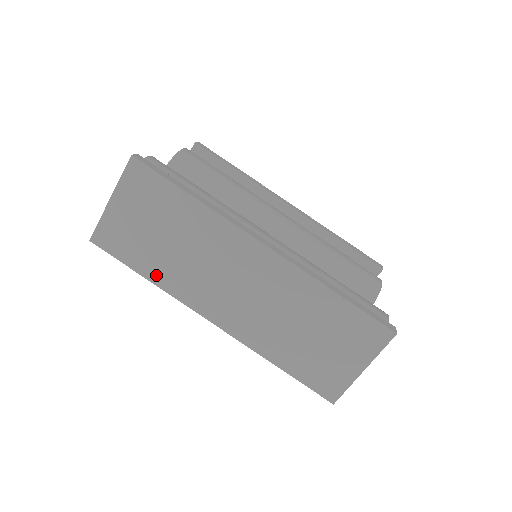
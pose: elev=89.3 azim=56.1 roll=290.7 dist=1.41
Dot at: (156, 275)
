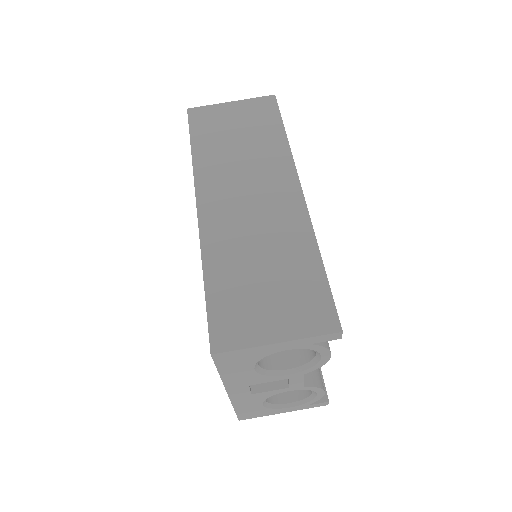
Dot at: (201, 153)
